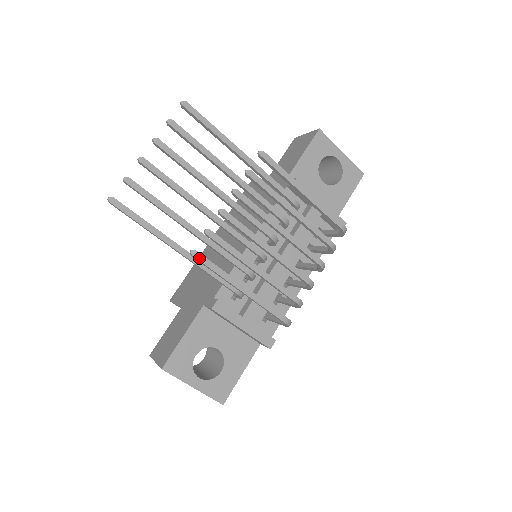
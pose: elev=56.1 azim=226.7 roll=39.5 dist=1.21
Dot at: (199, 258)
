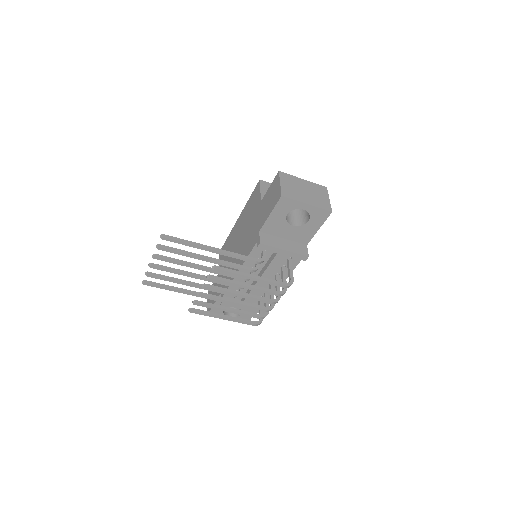
Dot at: (193, 312)
